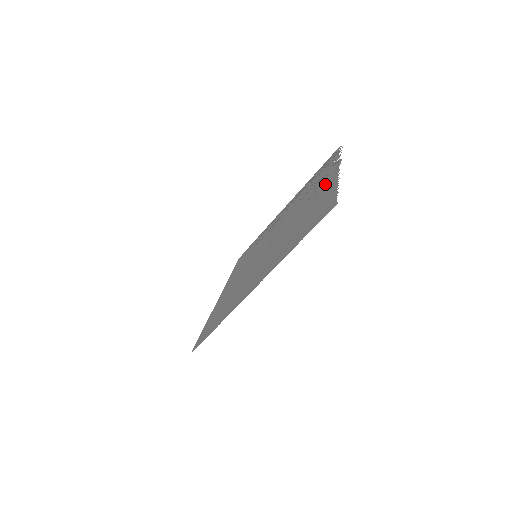
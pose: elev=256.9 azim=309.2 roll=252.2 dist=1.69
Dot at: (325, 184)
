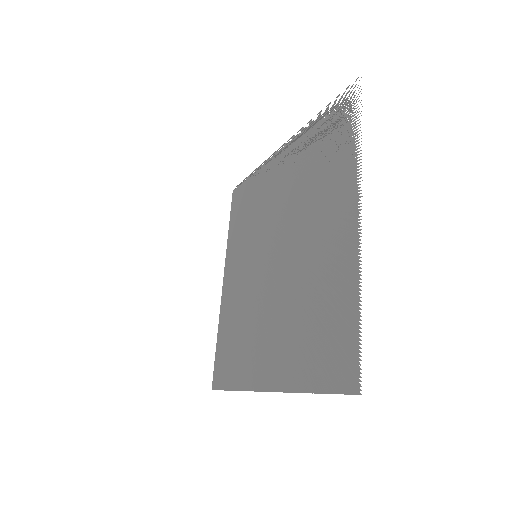
Dot at: (338, 233)
